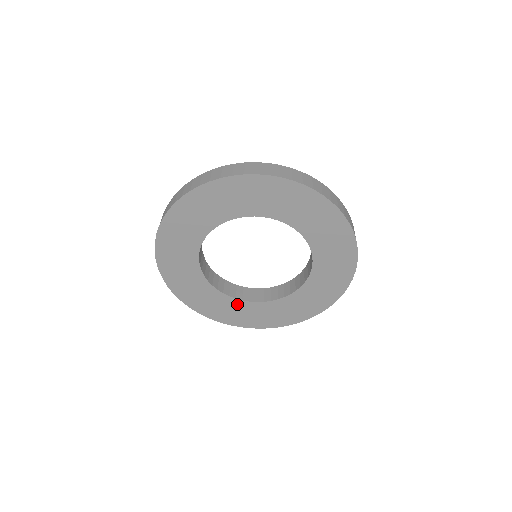
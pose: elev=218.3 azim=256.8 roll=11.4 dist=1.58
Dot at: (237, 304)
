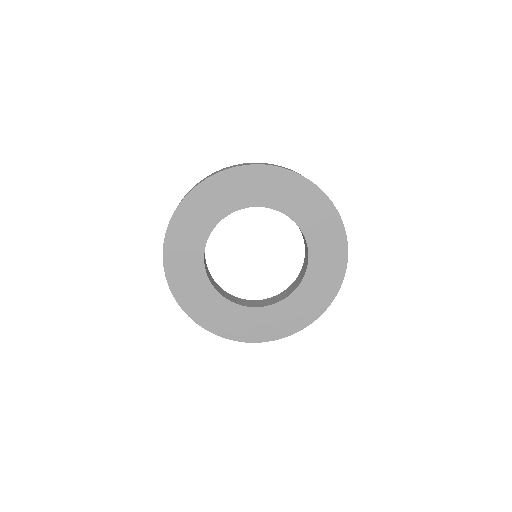
Dot at: (224, 305)
